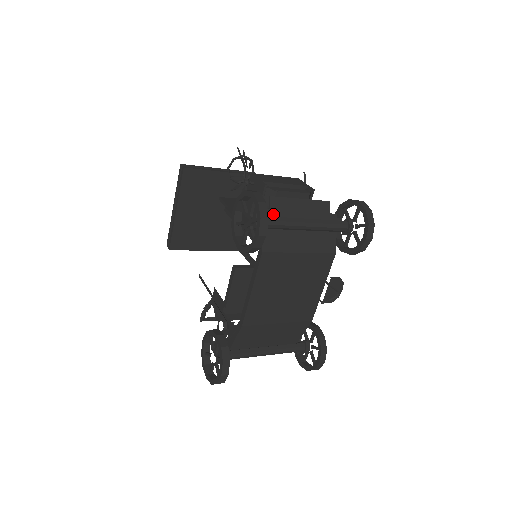
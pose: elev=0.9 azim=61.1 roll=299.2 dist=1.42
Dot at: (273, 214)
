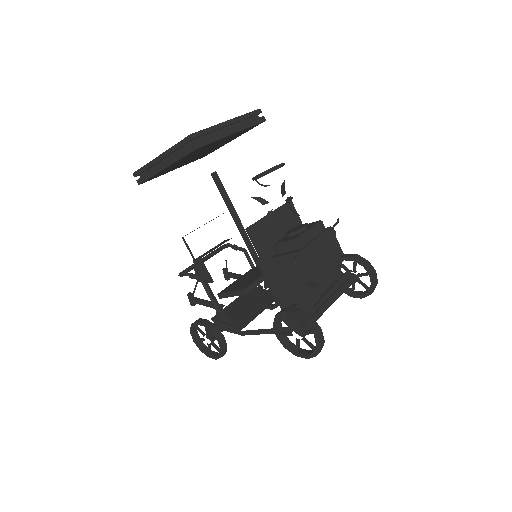
Dot at: (314, 312)
